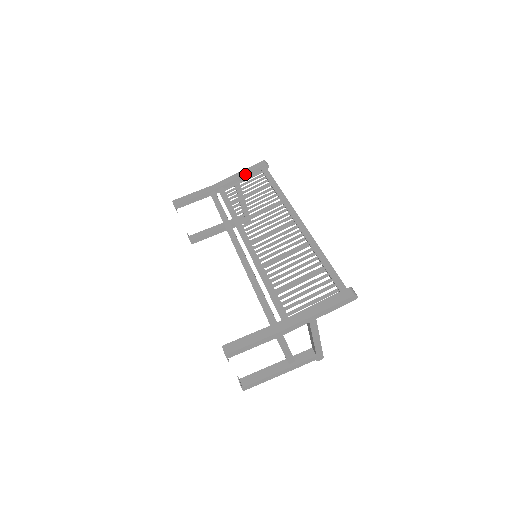
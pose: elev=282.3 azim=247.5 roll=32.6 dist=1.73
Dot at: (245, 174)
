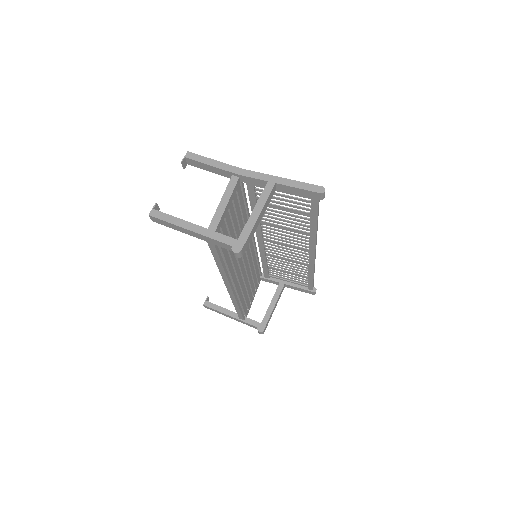
Dot at: occluded
